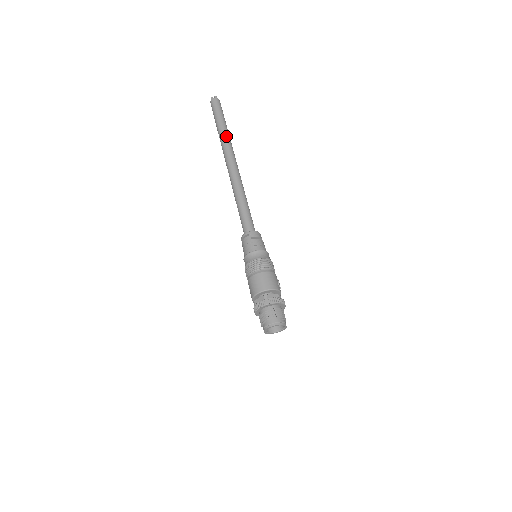
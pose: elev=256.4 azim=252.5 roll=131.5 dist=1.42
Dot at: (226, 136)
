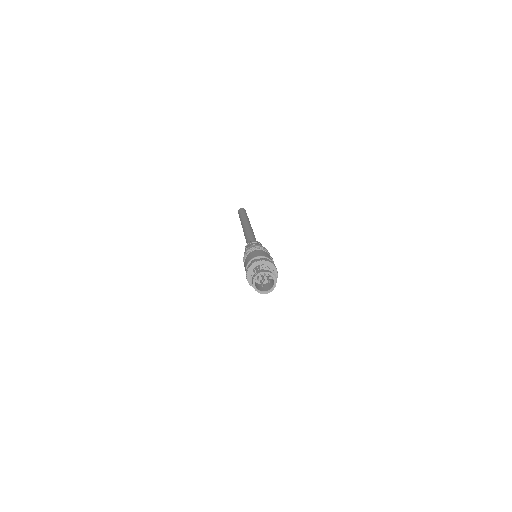
Dot at: (244, 217)
